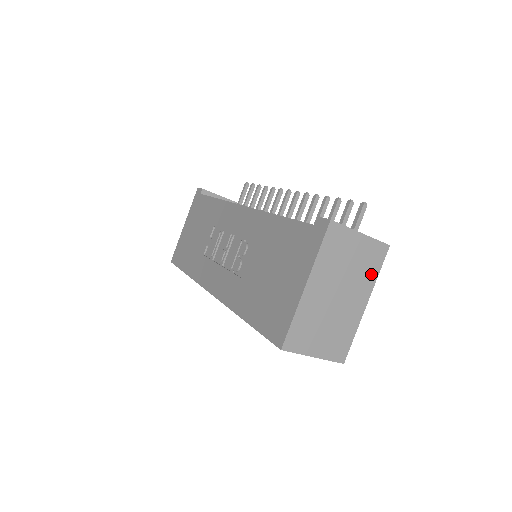
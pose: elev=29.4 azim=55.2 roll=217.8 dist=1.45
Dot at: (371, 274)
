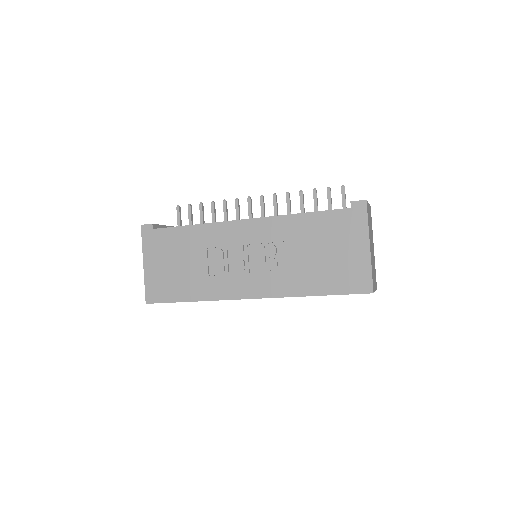
Dot at: occluded
